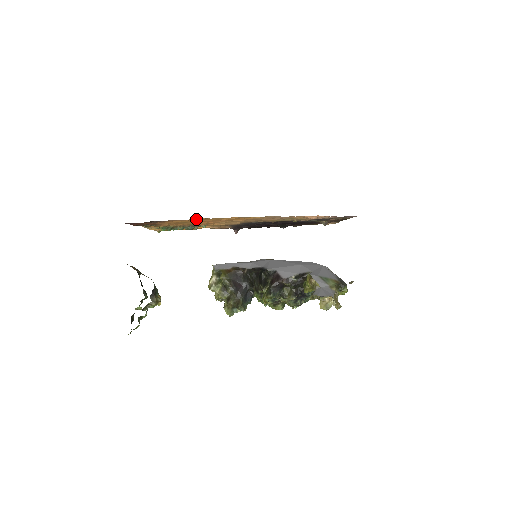
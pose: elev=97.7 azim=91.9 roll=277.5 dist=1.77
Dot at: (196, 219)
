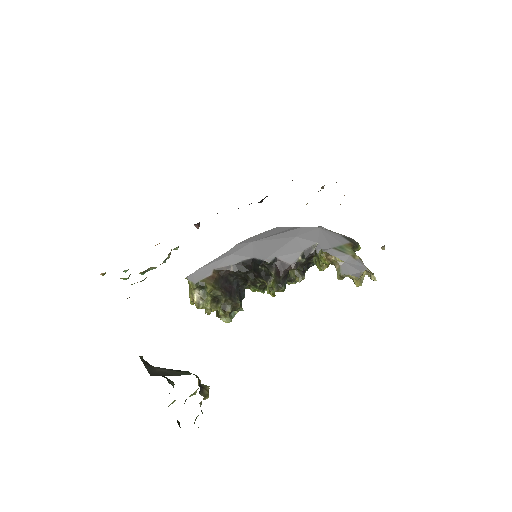
Dot at: occluded
